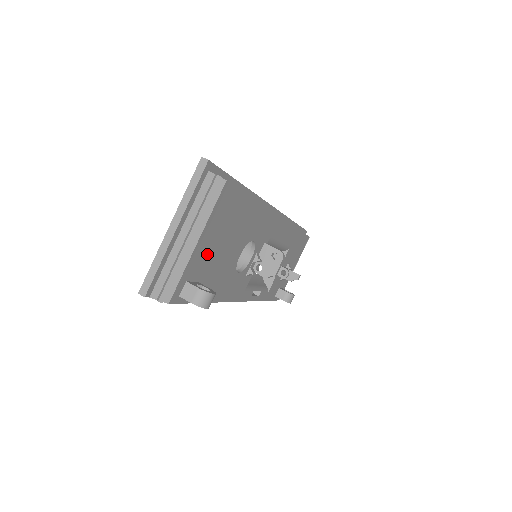
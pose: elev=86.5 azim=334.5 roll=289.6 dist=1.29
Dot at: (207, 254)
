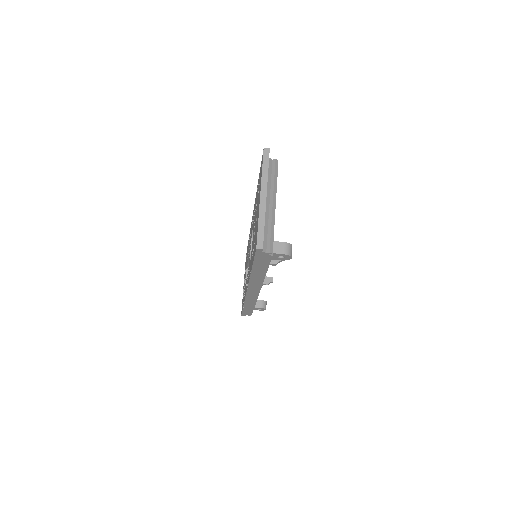
Dot at: occluded
